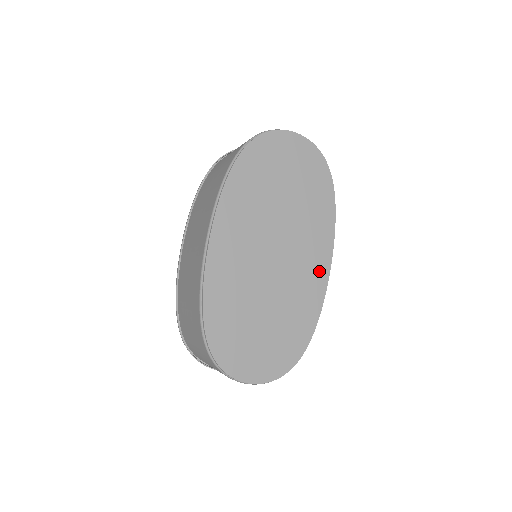
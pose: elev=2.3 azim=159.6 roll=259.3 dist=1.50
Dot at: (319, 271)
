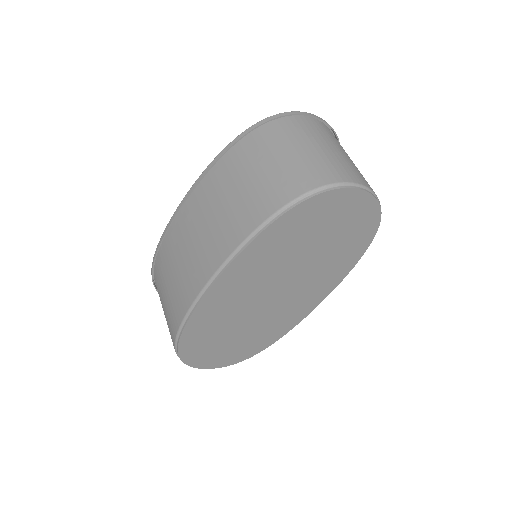
Dot at: (308, 305)
